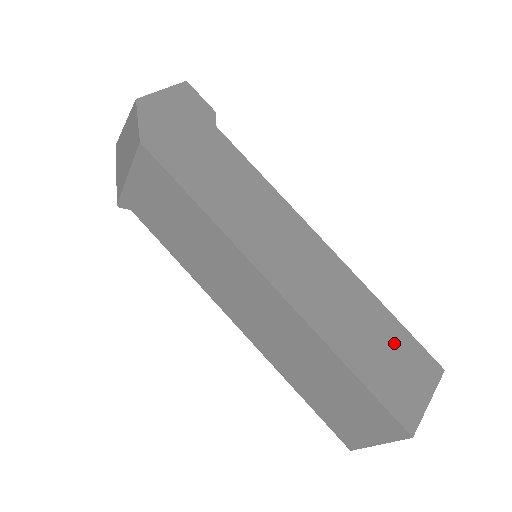
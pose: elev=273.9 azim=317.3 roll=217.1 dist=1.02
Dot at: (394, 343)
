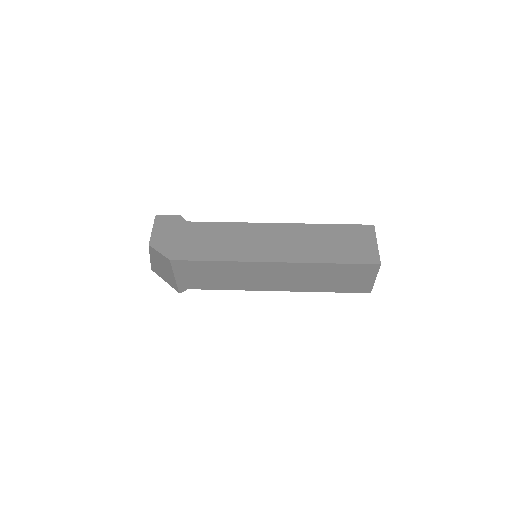
Dot at: (343, 235)
